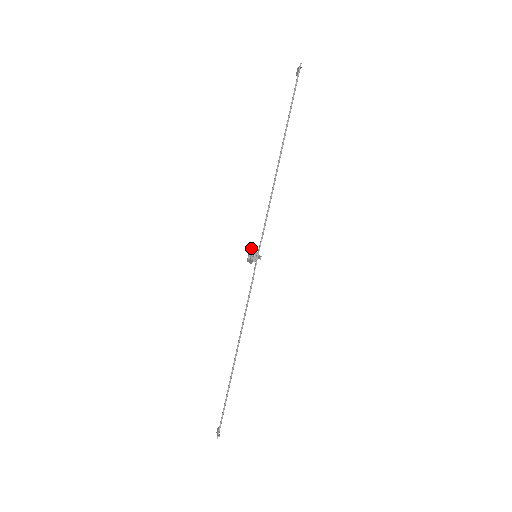
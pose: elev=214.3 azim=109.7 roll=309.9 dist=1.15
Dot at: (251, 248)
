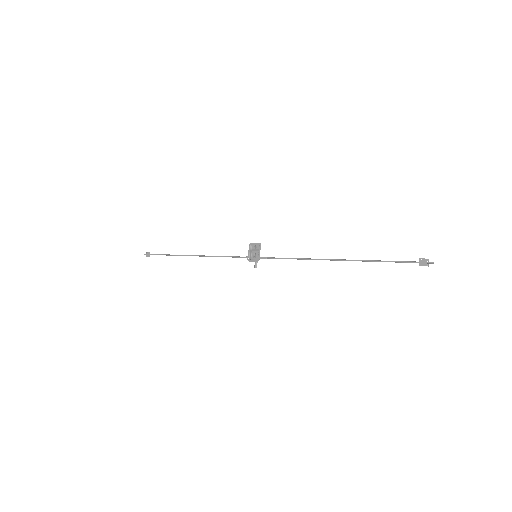
Dot at: (259, 247)
